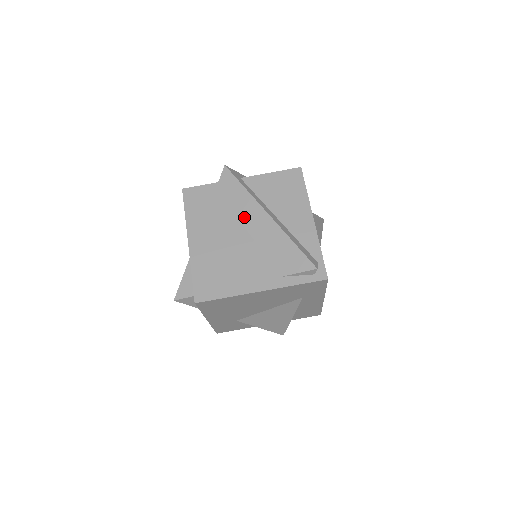
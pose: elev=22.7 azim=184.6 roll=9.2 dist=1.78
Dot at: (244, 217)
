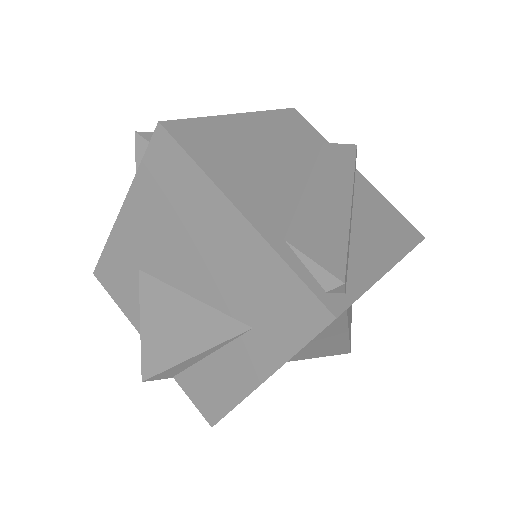
Dot at: (321, 175)
